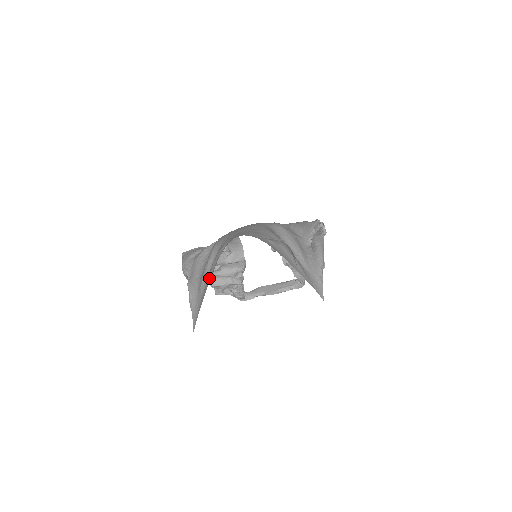
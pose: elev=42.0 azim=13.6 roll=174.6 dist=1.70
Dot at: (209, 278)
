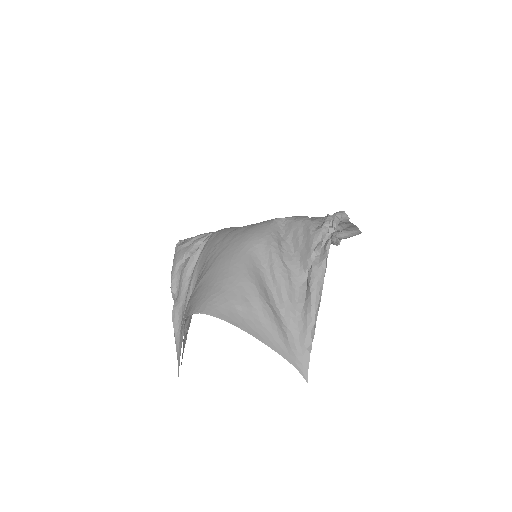
Dot at: occluded
